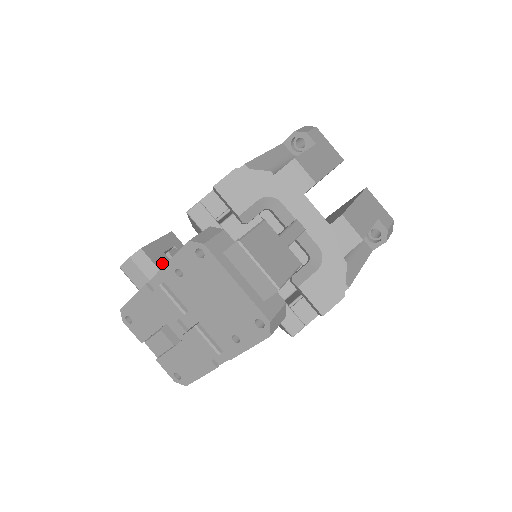
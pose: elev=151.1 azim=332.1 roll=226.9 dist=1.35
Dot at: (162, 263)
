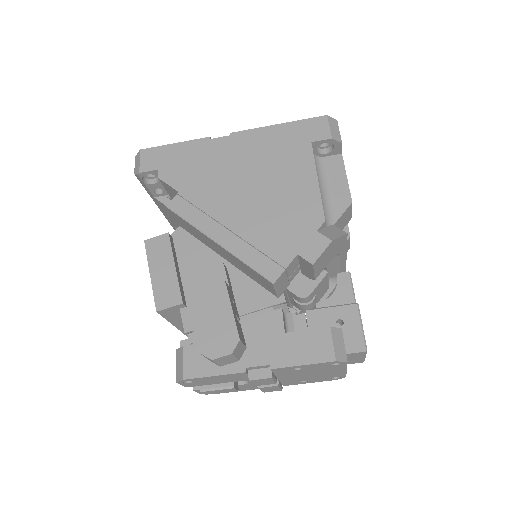
Dot at: (242, 336)
